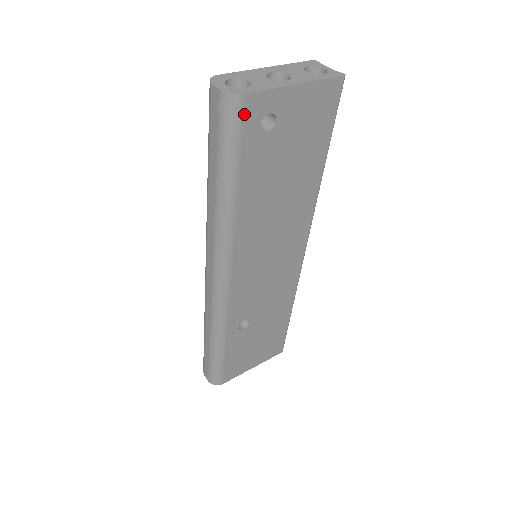
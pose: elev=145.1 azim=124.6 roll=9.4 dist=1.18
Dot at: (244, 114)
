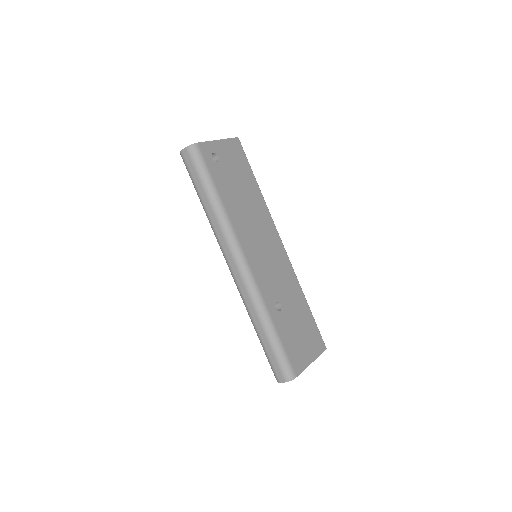
Dot at: (202, 152)
